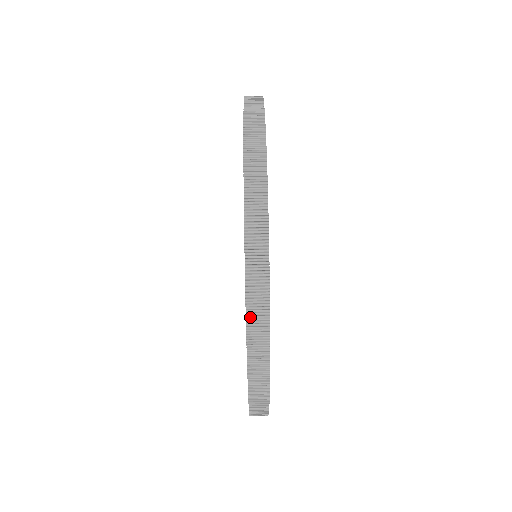
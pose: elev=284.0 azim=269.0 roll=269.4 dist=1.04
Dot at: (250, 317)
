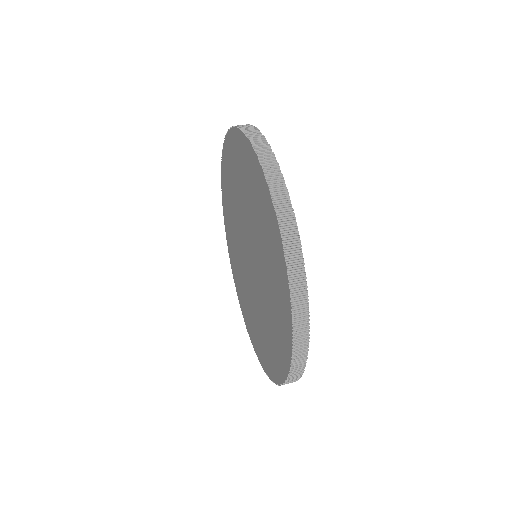
Dot at: (264, 166)
